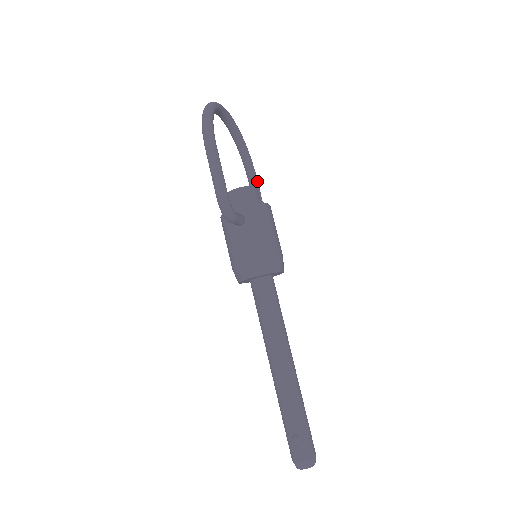
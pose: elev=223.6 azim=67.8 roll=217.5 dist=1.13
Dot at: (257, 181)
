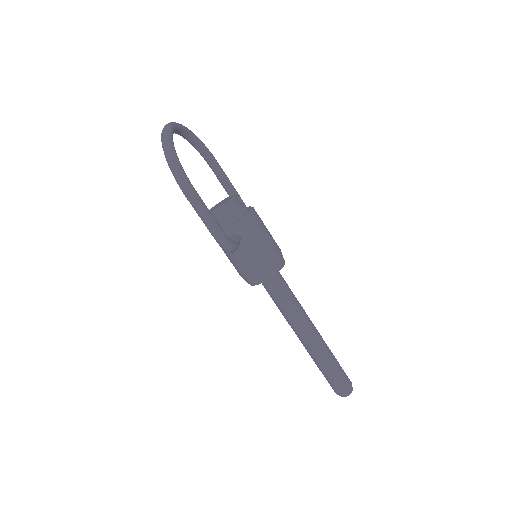
Dot at: (222, 169)
